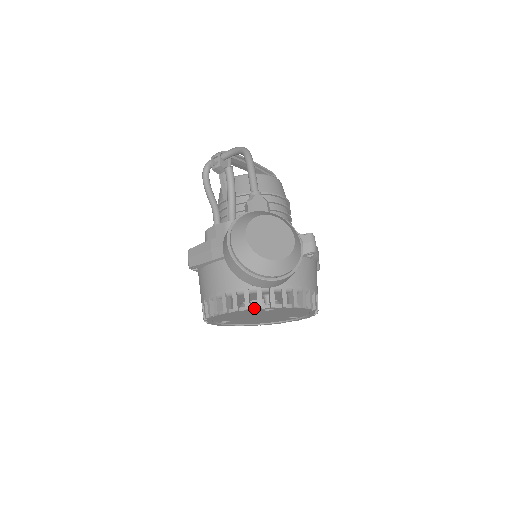
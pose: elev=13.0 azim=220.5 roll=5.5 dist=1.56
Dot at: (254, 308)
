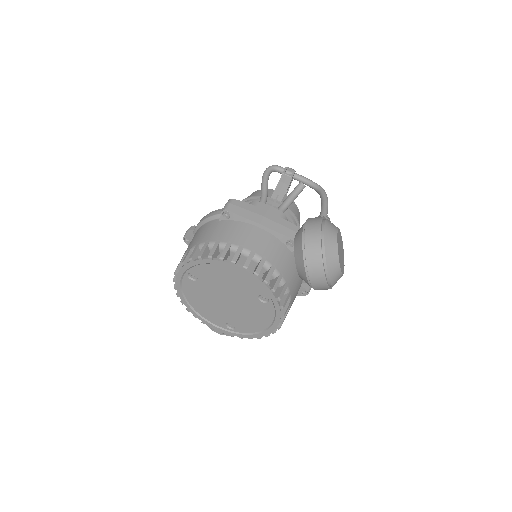
Dot at: (268, 286)
